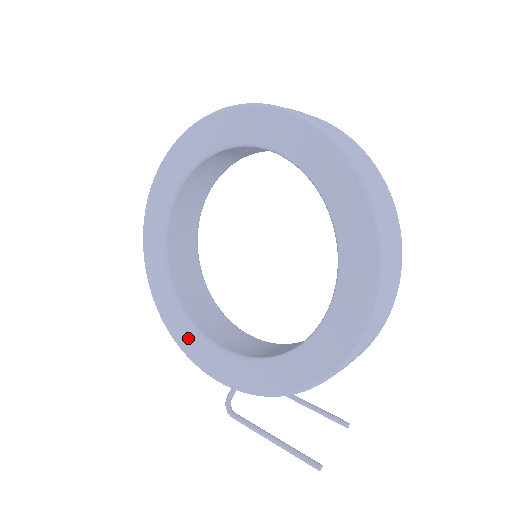
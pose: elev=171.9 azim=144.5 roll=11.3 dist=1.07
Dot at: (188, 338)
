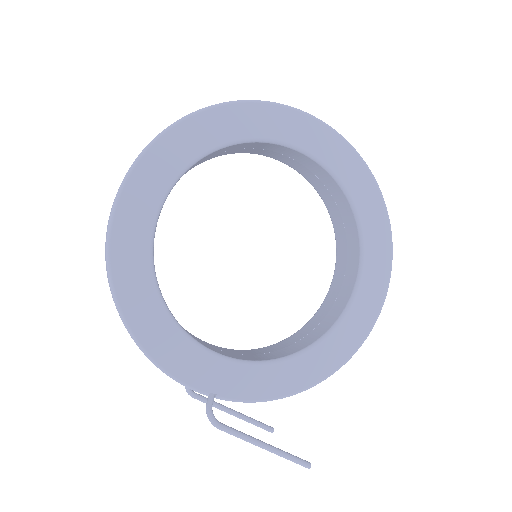
Dot at: (160, 334)
